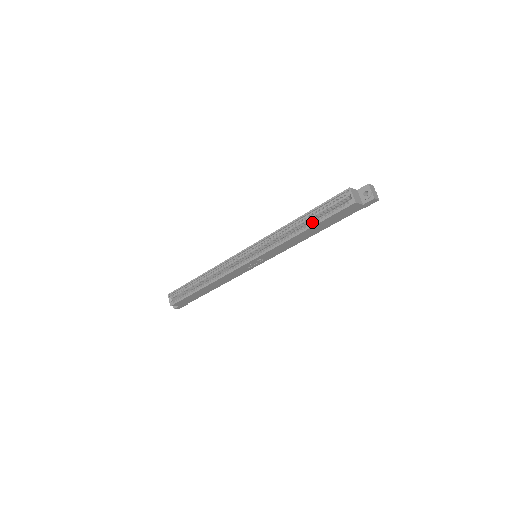
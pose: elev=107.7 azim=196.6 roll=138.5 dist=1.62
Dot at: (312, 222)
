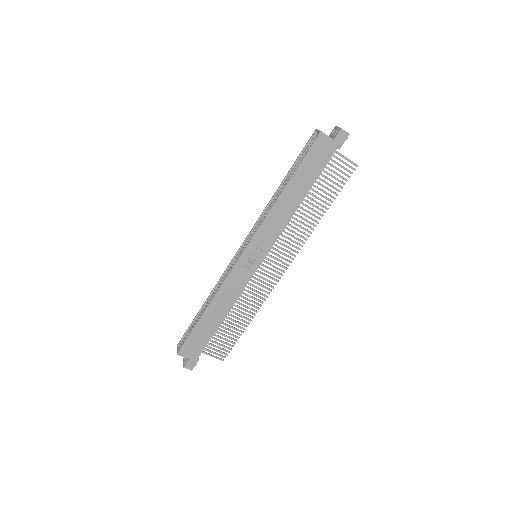
Dot at: (292, 176)
